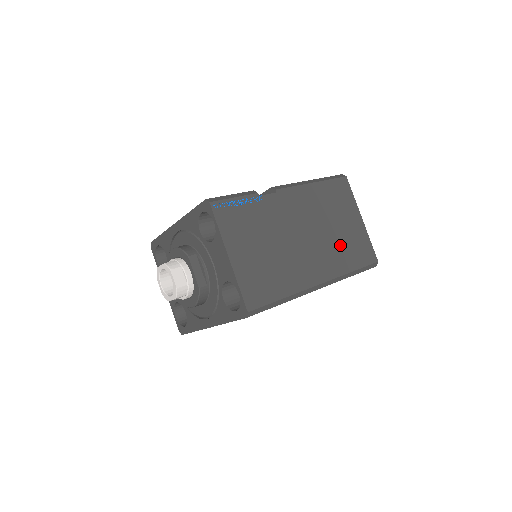
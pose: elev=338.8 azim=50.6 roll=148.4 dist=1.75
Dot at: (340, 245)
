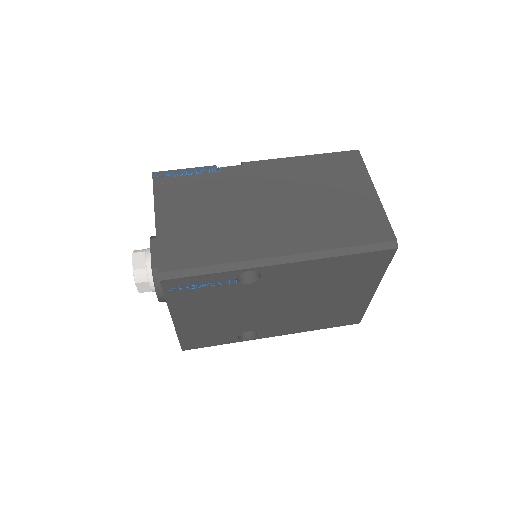
Dot at: (327, 218)
